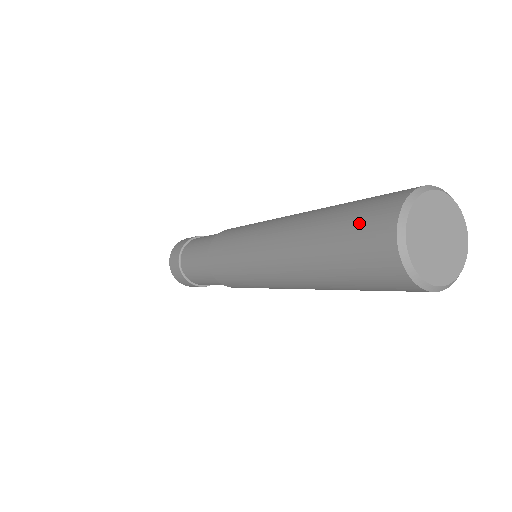
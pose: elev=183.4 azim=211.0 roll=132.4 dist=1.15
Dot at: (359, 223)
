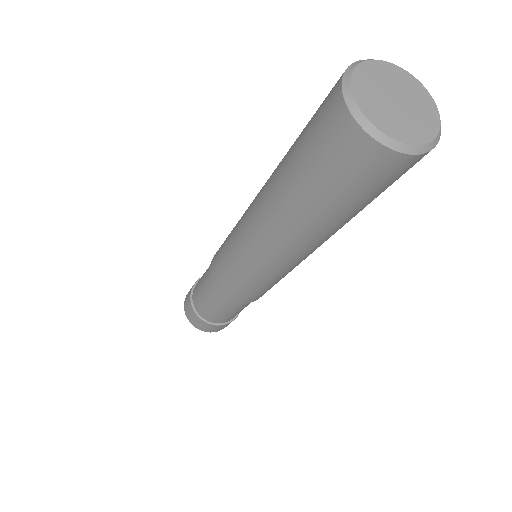
Dot at: (314, 115)
